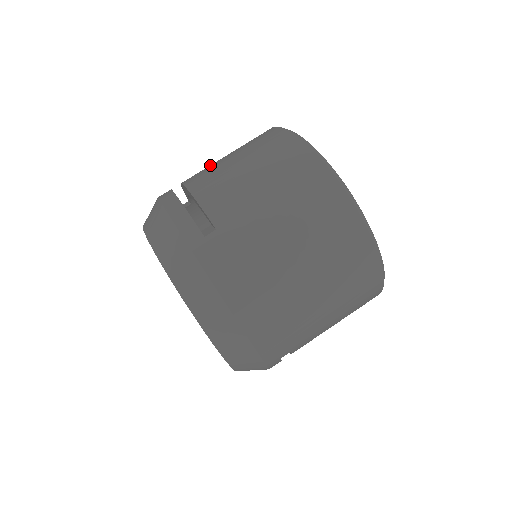
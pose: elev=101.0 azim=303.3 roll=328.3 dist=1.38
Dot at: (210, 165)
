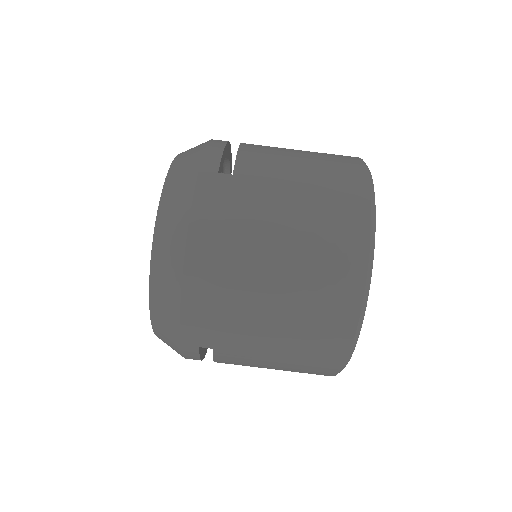
Dot at: occluded
